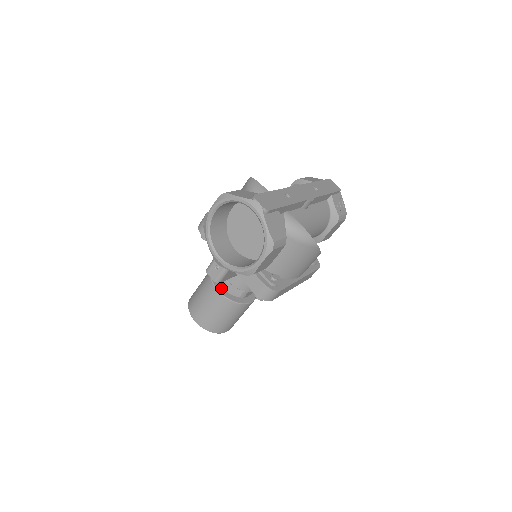
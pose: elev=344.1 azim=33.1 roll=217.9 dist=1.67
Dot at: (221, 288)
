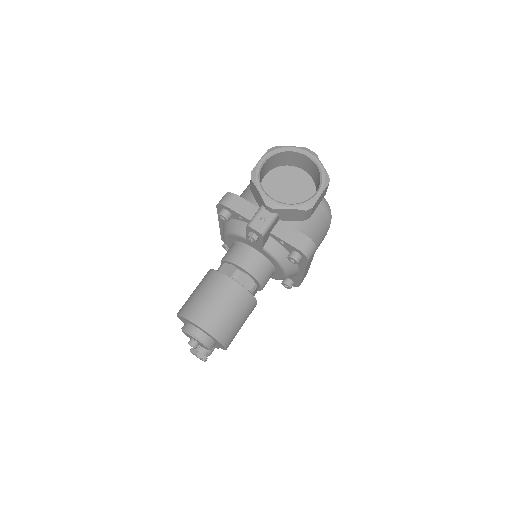
Dot at: occluded
